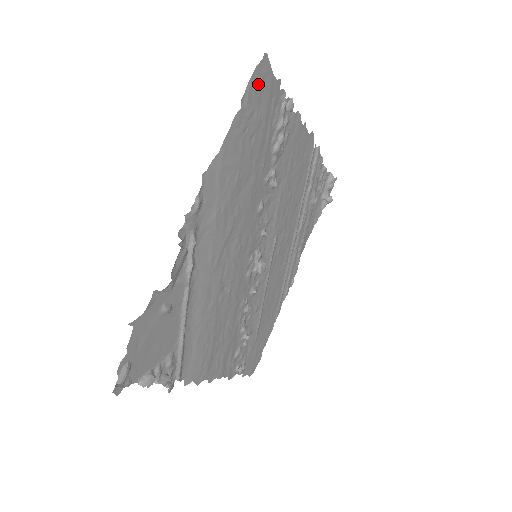
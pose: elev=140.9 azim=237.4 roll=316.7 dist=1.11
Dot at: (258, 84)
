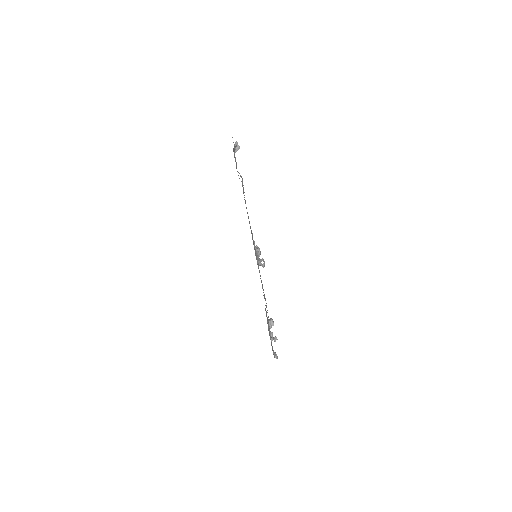
Dot at: occluded
